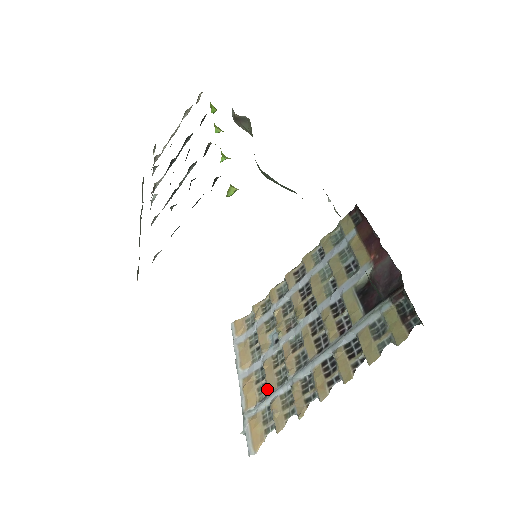
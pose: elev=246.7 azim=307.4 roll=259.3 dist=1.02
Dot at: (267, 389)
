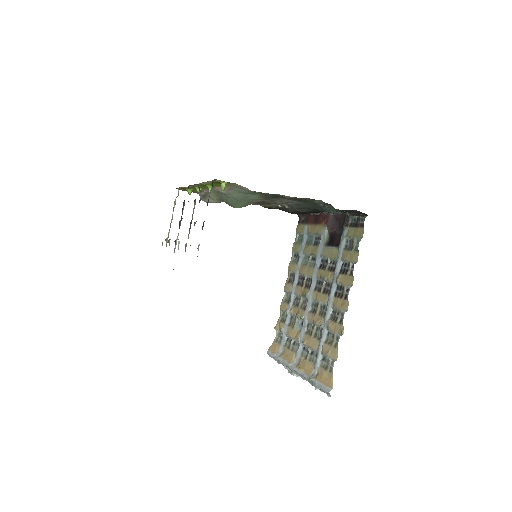
Dot at: (315, 352)
